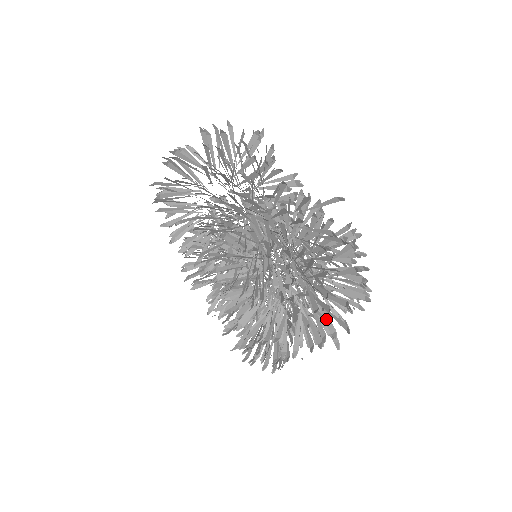
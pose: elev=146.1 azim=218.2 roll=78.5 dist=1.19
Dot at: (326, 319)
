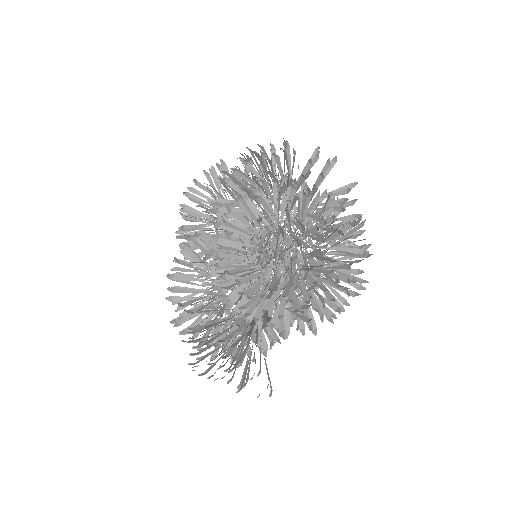
Dot at: (328, 260)
